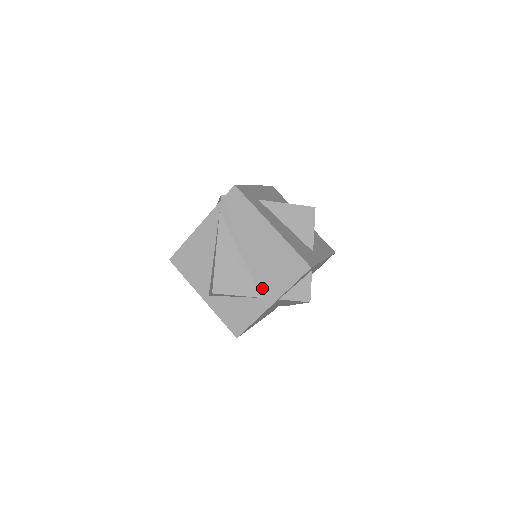
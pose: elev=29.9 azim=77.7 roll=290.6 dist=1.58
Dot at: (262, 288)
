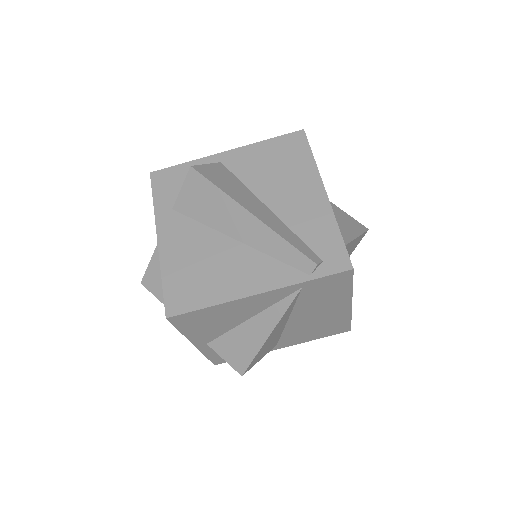
Dot at: (284, 340)
